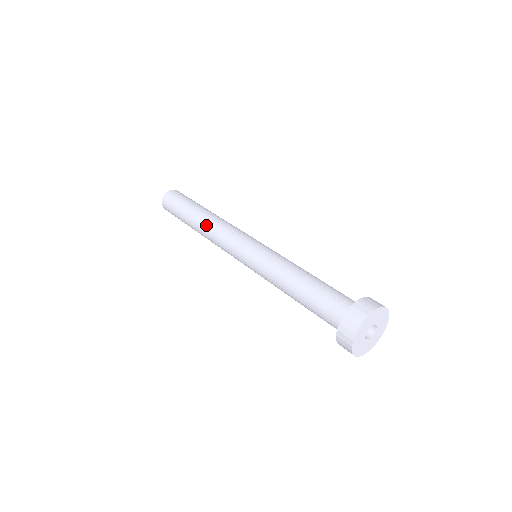
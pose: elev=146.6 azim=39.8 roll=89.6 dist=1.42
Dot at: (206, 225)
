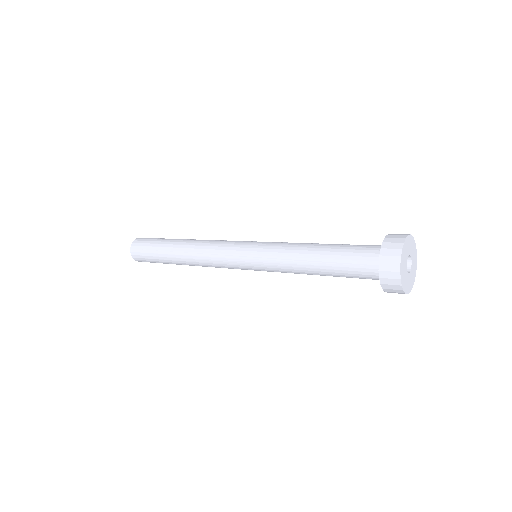
Dot at: (195, 241)
